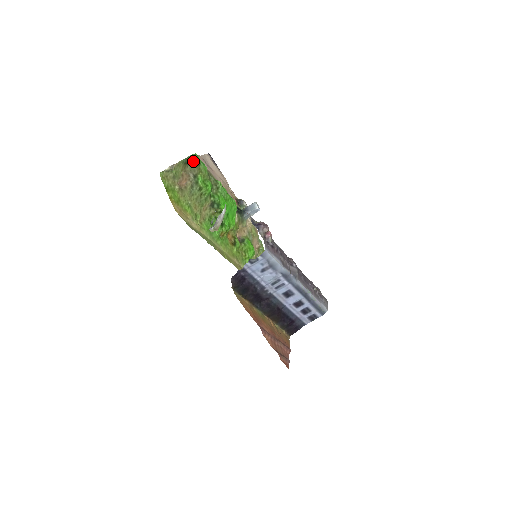
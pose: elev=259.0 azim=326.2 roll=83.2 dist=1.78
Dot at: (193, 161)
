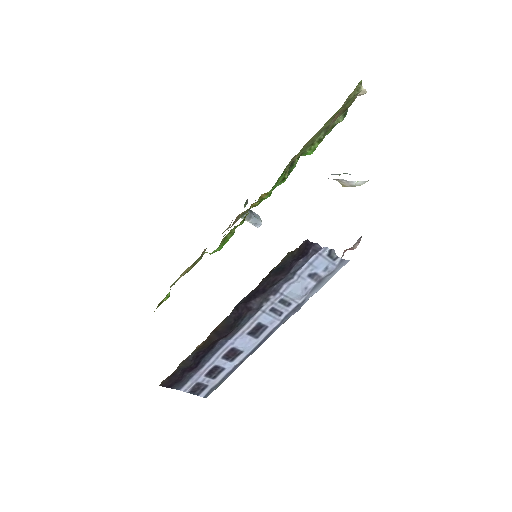
Dot at: occluded
